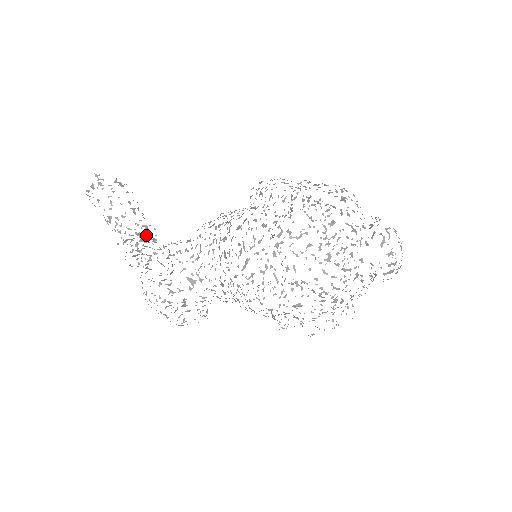
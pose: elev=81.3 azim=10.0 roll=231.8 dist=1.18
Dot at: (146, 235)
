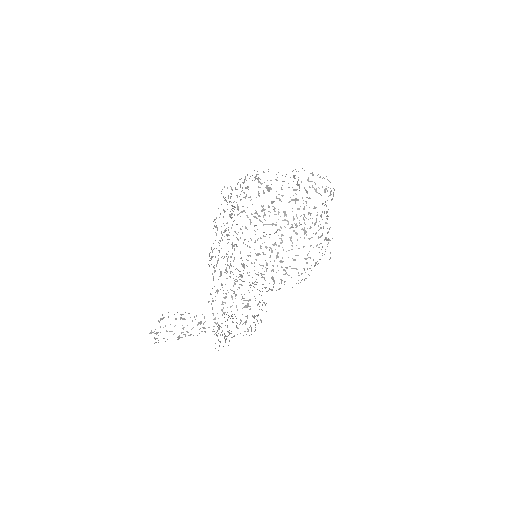
Dot at: (222, 331)
